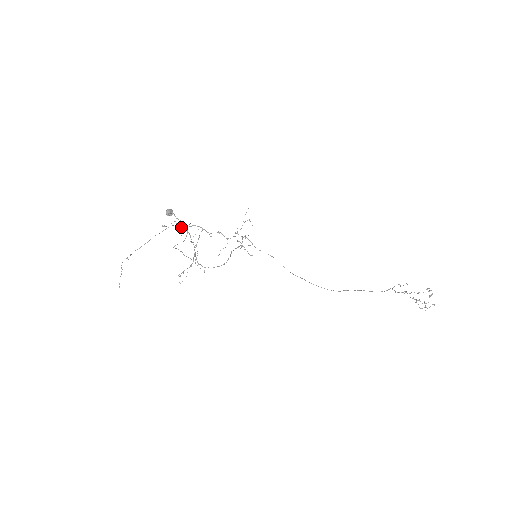
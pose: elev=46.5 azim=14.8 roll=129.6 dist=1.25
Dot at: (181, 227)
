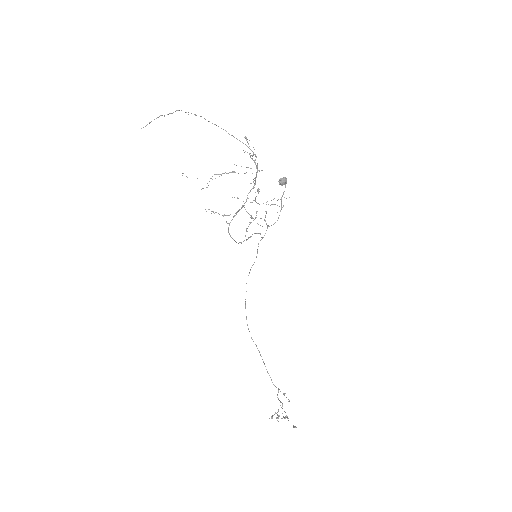
Dot at: occluded
